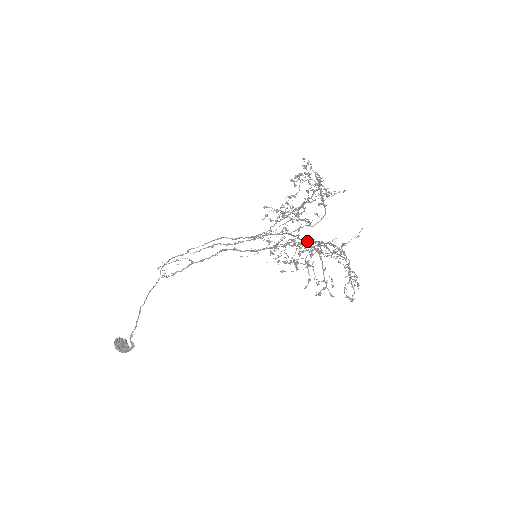
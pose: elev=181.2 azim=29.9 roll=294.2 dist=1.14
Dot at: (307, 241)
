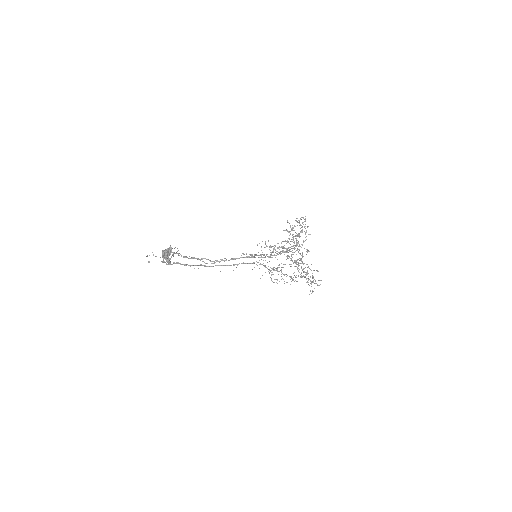
Dot at: occluded
